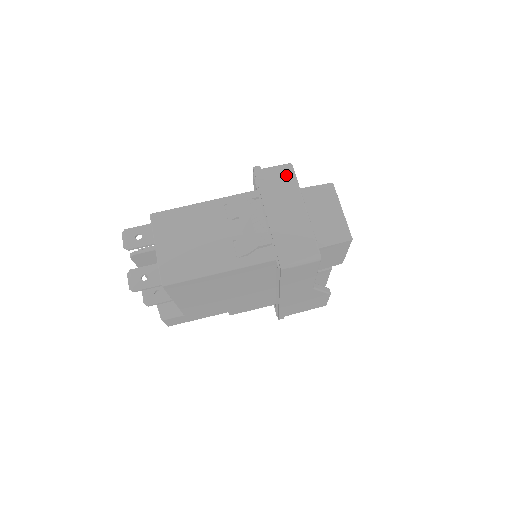
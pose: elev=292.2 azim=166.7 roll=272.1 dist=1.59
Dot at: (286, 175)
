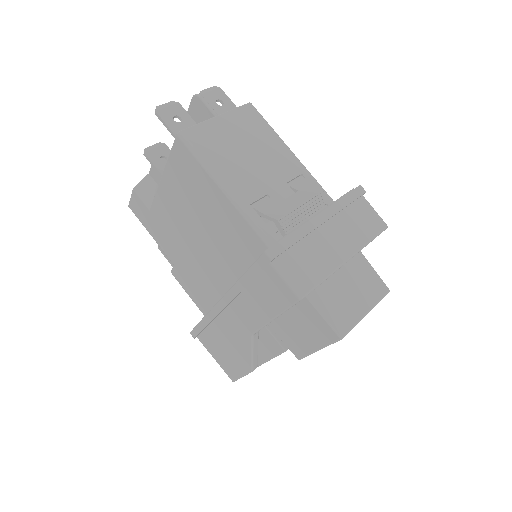
Dot at: (373, 223)
